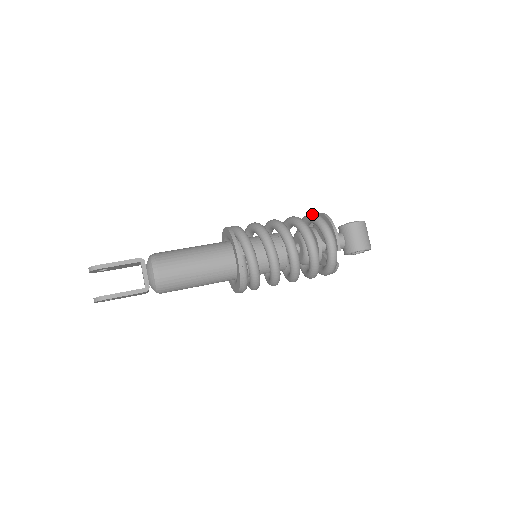
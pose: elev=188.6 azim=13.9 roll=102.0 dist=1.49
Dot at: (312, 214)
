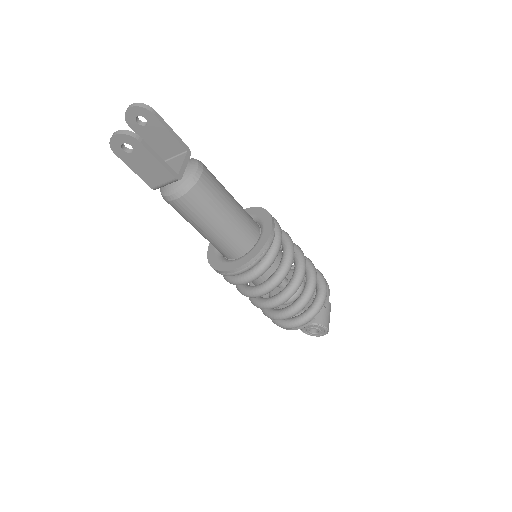
Dot at: occluded
